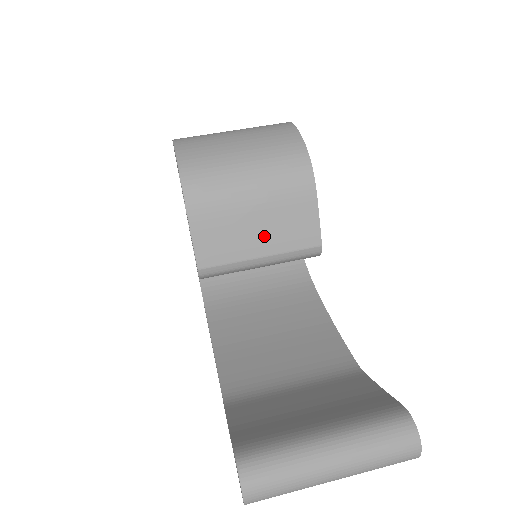
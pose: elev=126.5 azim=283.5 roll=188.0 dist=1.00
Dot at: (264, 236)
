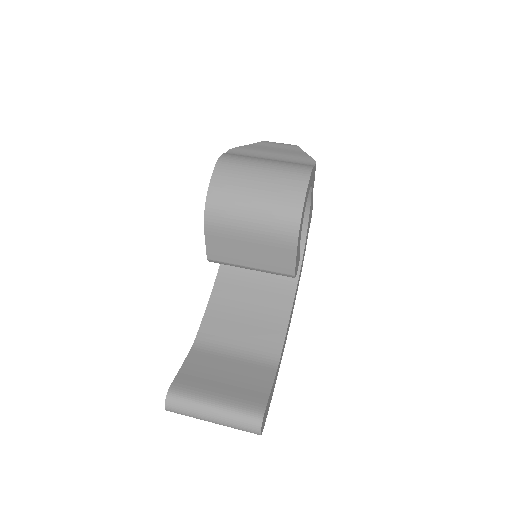
Dot at: (254, 257)
